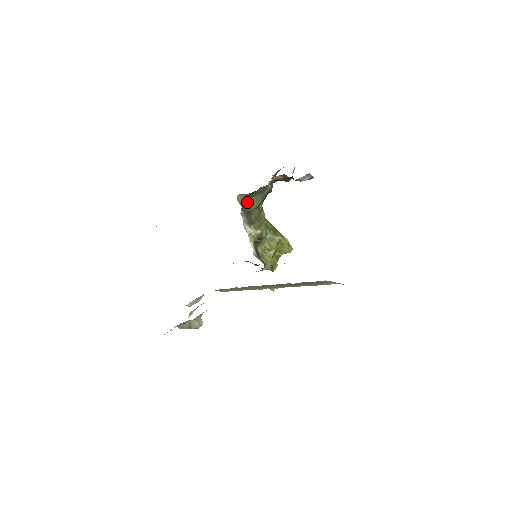
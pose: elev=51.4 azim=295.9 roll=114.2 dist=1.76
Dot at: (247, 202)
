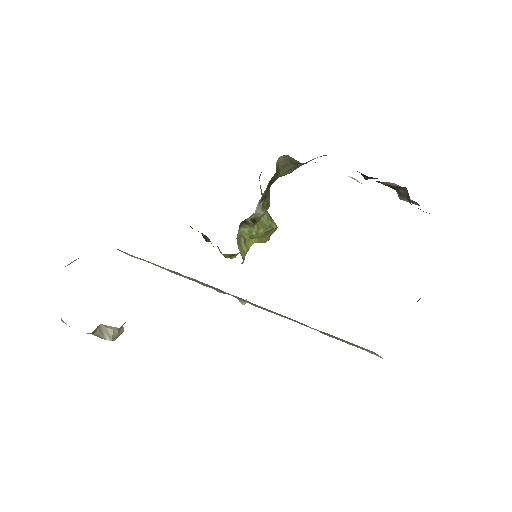
Dot at: (280, 167)
